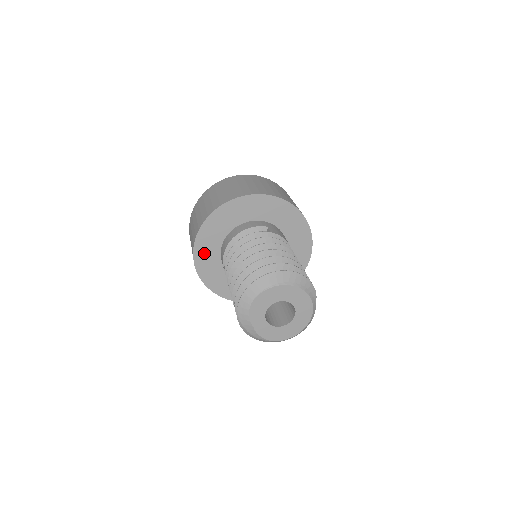
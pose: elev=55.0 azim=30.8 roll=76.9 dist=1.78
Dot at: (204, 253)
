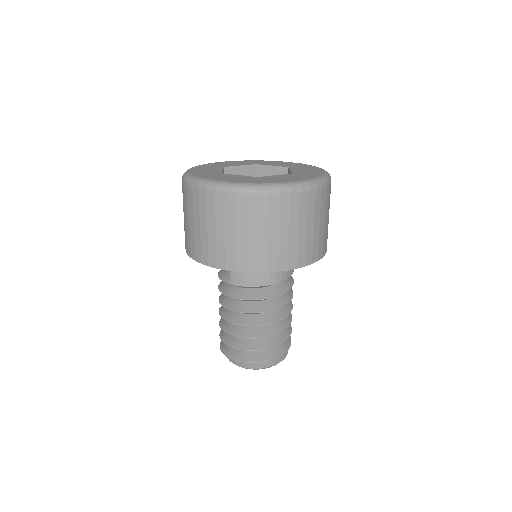
Dot at: occluded
